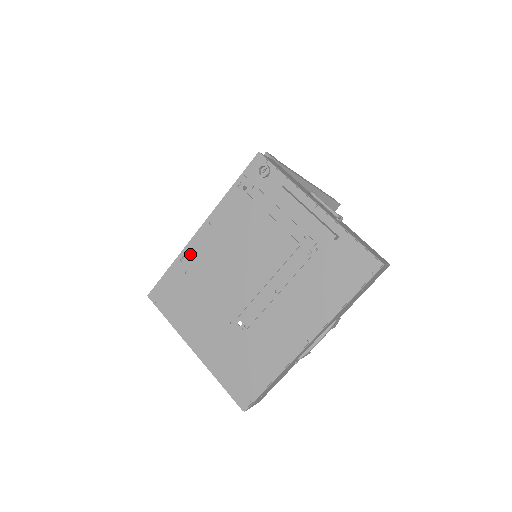
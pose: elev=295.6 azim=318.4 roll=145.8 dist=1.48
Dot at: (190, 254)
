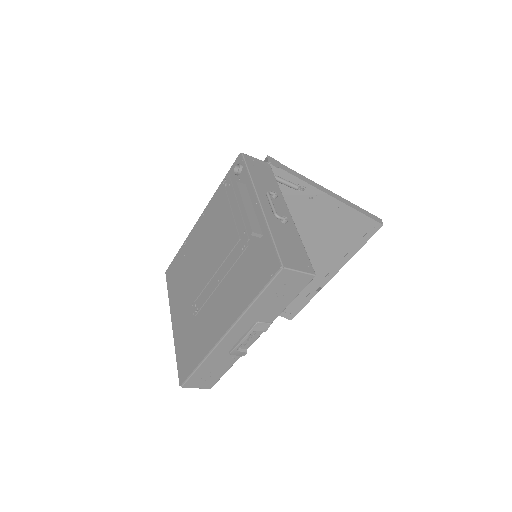
Dot at: (189, 240)
